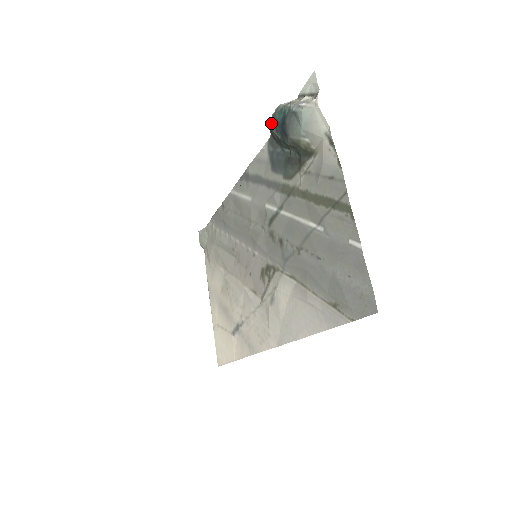
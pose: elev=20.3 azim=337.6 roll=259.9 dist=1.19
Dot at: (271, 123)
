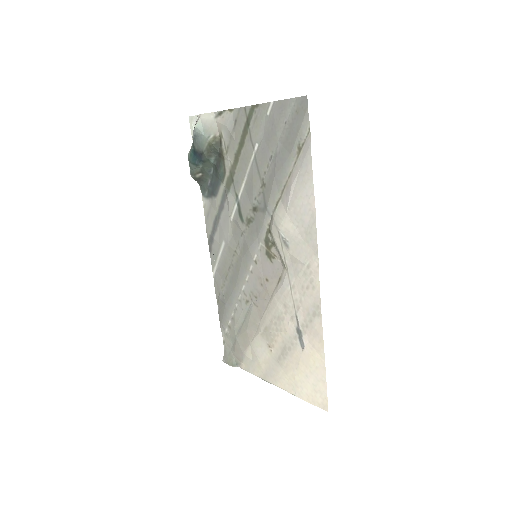
Dot at: (192, 171)
